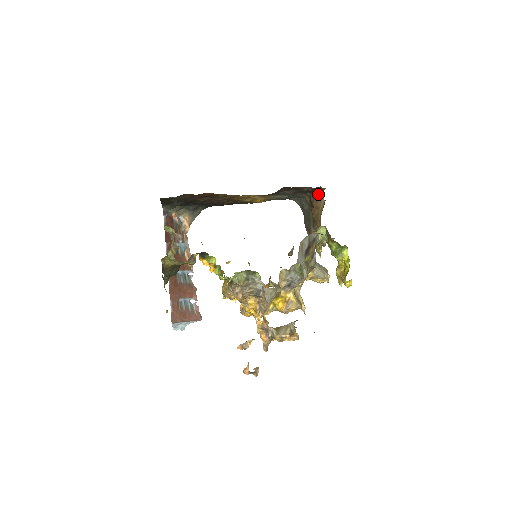
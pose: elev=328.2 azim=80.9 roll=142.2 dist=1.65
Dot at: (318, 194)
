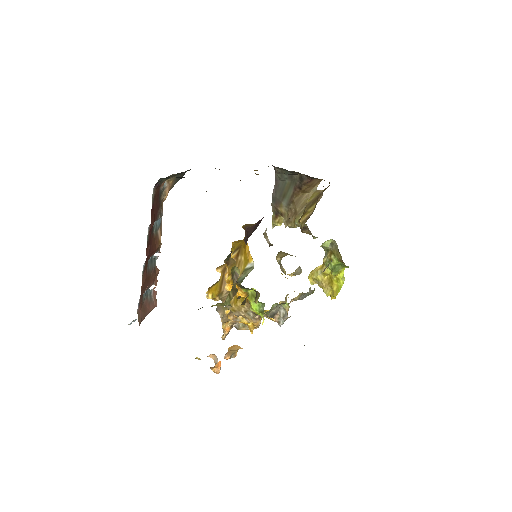
Dot at: (314, 180)
